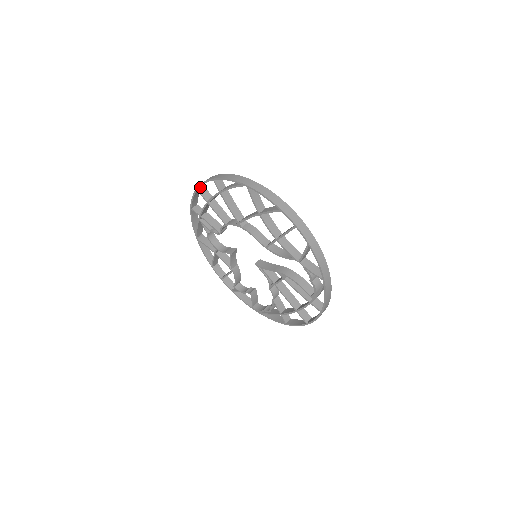
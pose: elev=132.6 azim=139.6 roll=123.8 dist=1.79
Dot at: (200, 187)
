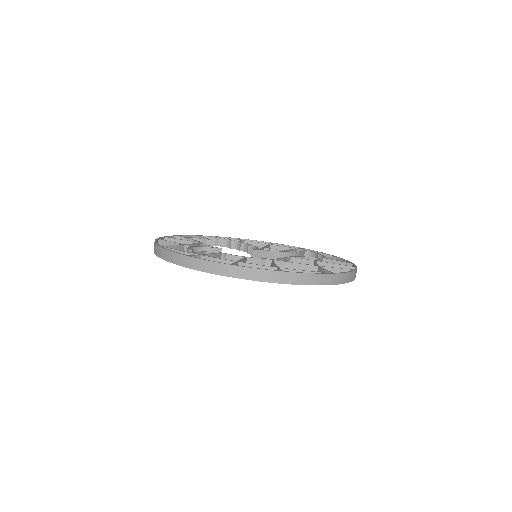
Dot at: (233, 272)
